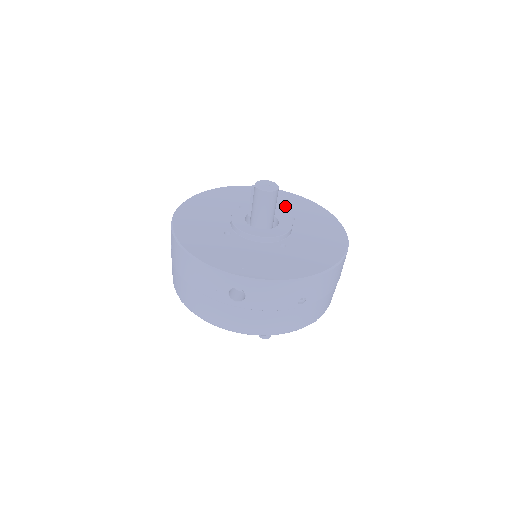
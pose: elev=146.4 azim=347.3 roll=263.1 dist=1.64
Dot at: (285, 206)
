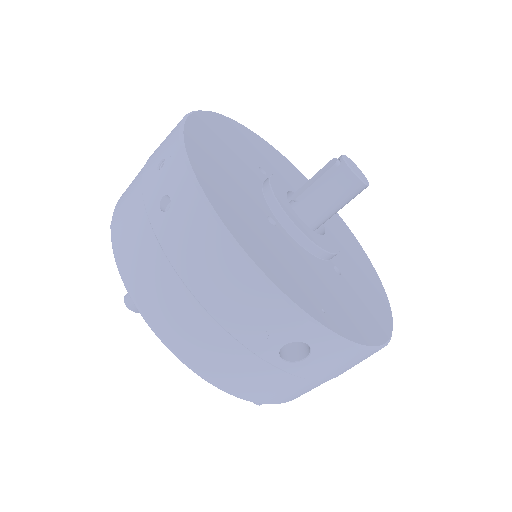
Dot at: occluded
